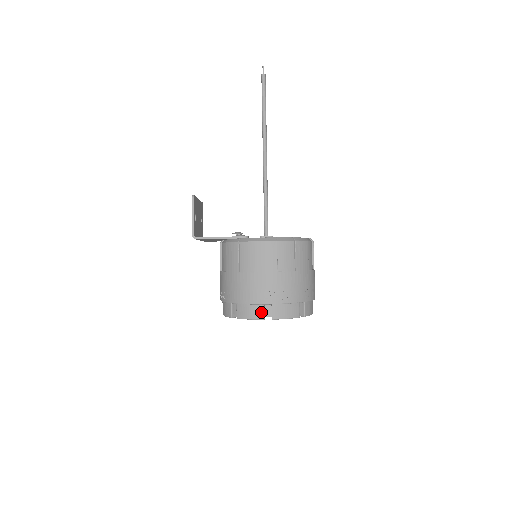
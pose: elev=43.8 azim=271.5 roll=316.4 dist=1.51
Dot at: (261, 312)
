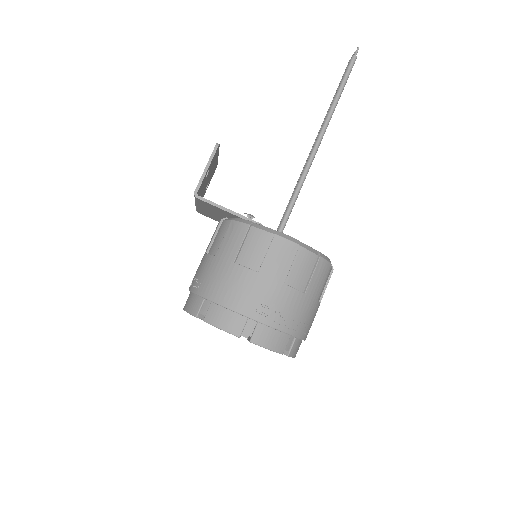
Dot at: (240, 326)
